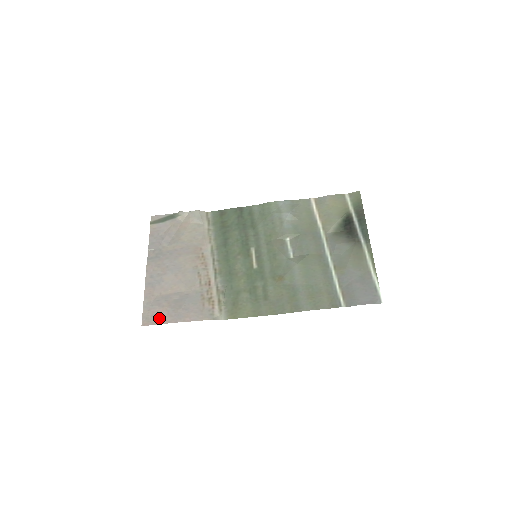
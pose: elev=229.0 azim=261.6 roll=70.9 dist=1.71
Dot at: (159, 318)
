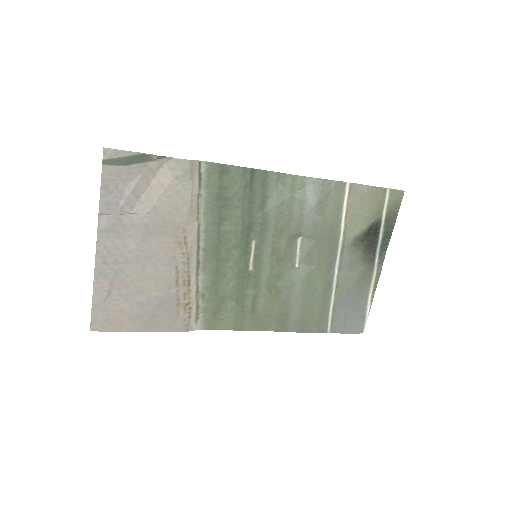
Dot at: (116, 324)
